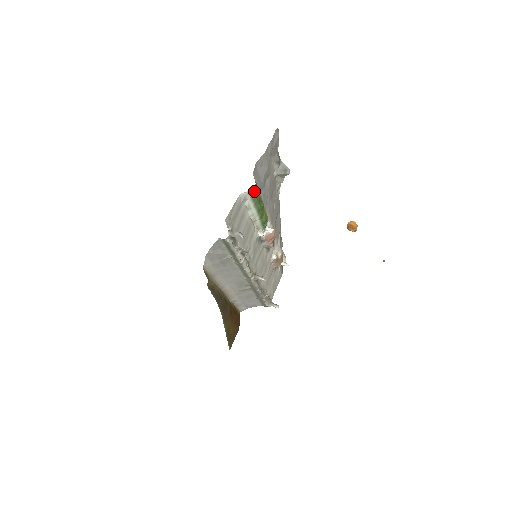
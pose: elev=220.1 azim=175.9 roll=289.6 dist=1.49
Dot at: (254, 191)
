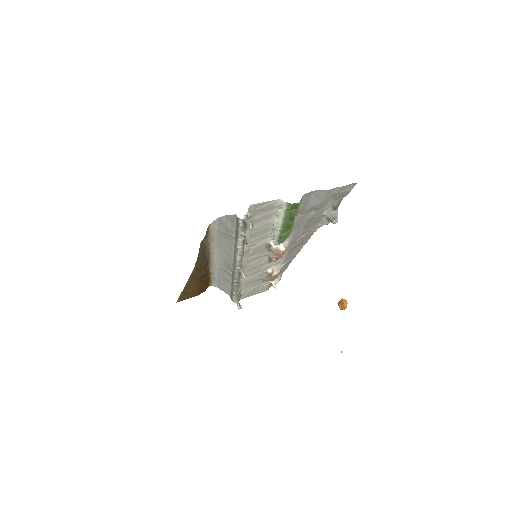
Dot at: (292, 207)
